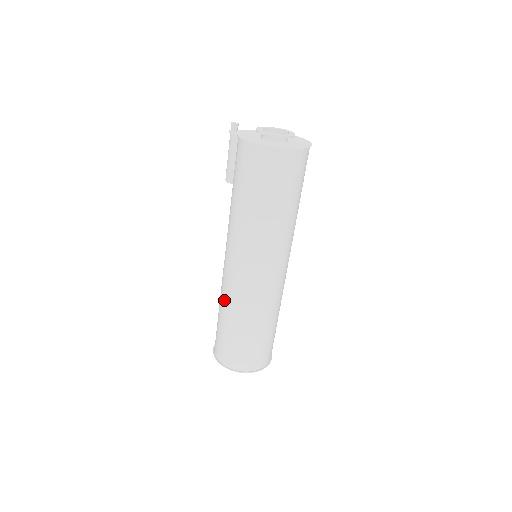
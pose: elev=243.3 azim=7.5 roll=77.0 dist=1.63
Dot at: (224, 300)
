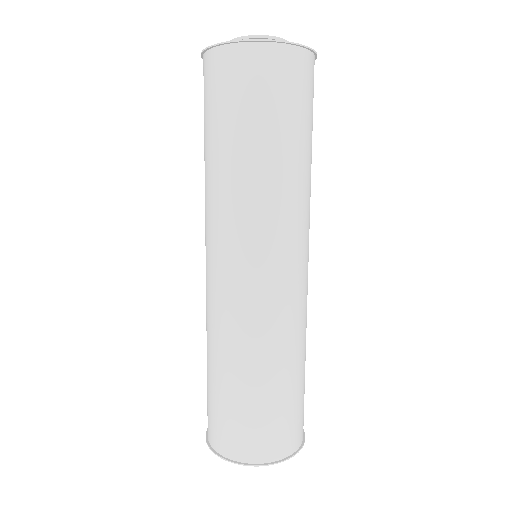
Dot at: occluded
